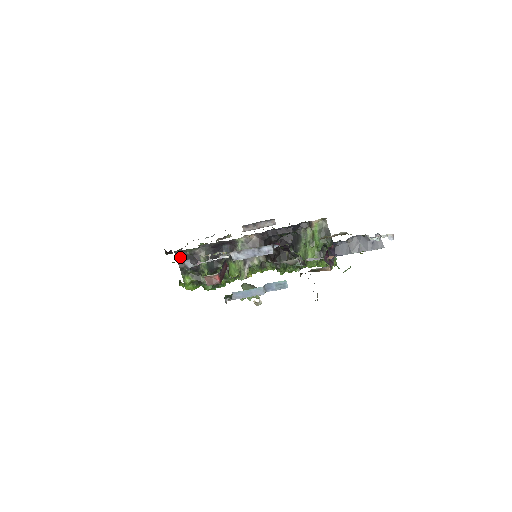
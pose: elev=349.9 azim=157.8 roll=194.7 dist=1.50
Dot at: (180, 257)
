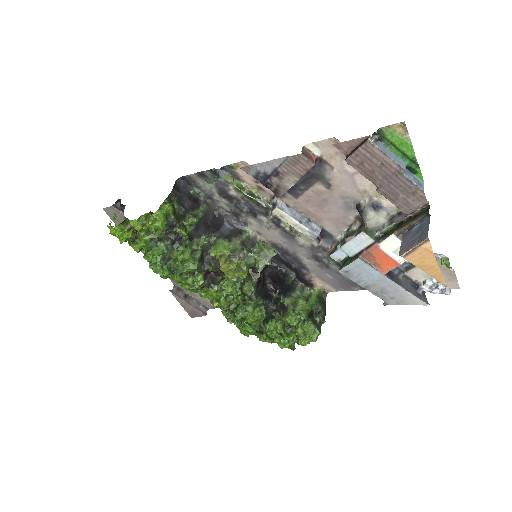
Dot at: (179, 187)
